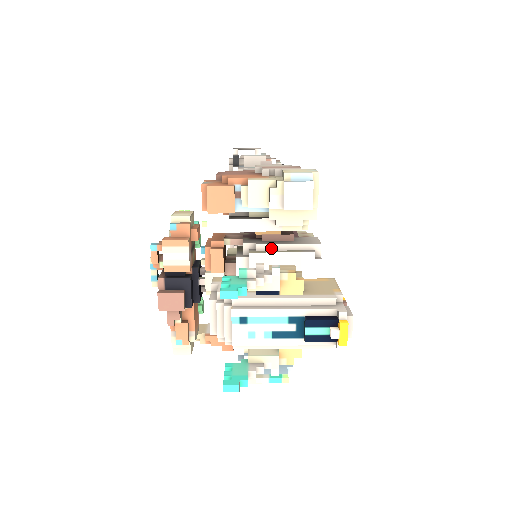
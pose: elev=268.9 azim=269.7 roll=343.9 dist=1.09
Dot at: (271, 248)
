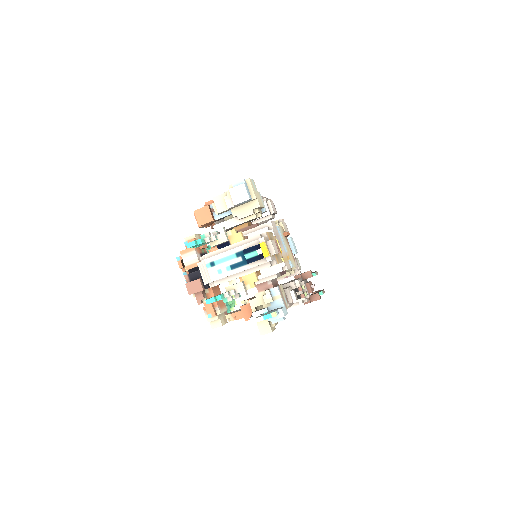
Dot at: occluded
